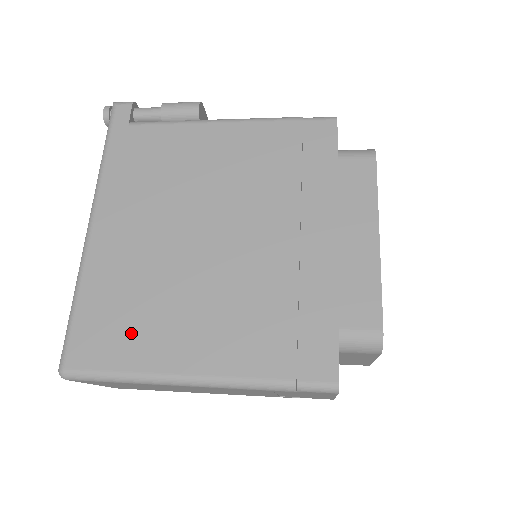
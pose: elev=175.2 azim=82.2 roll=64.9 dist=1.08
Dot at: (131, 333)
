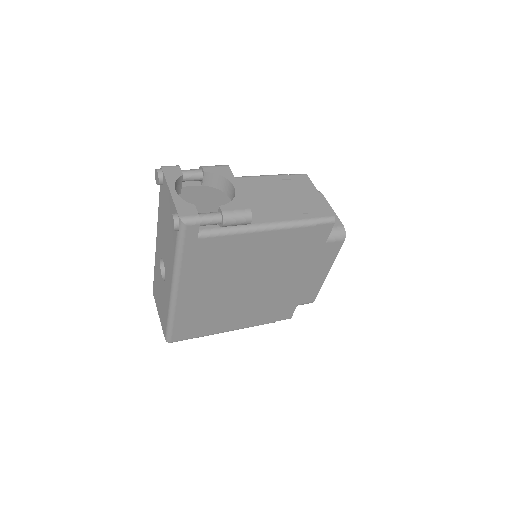
Dot at: (205, 326)
